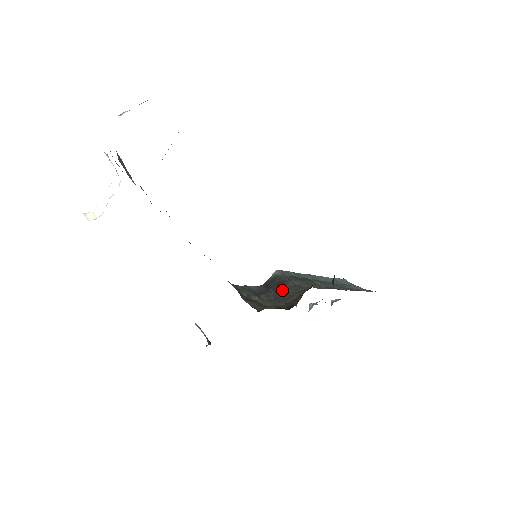
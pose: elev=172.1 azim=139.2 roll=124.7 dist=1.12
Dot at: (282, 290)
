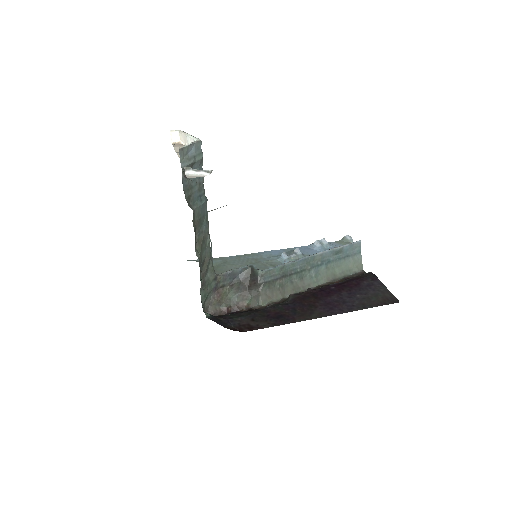
Dot at: (250, 288)
